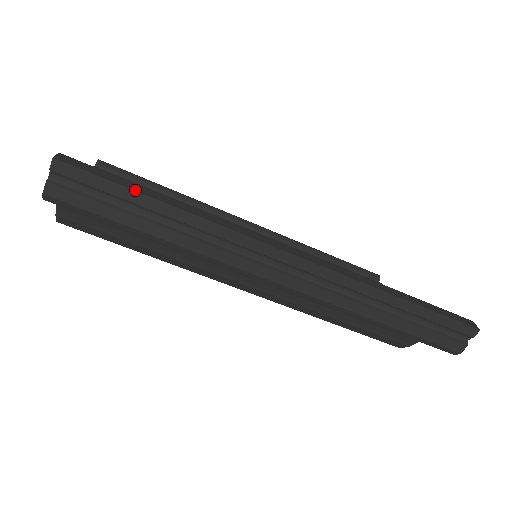
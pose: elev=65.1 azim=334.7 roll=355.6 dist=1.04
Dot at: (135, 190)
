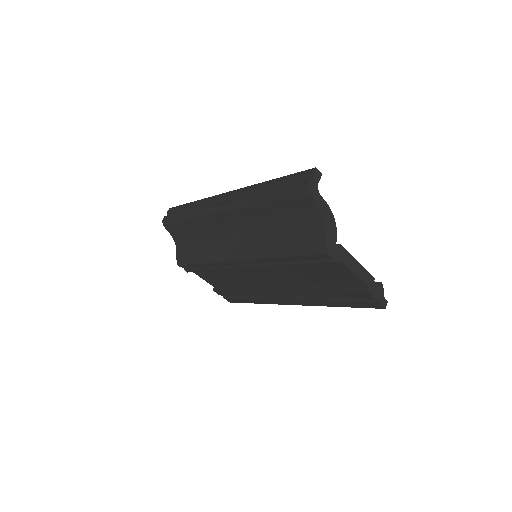
Dot at: (185, 204)
